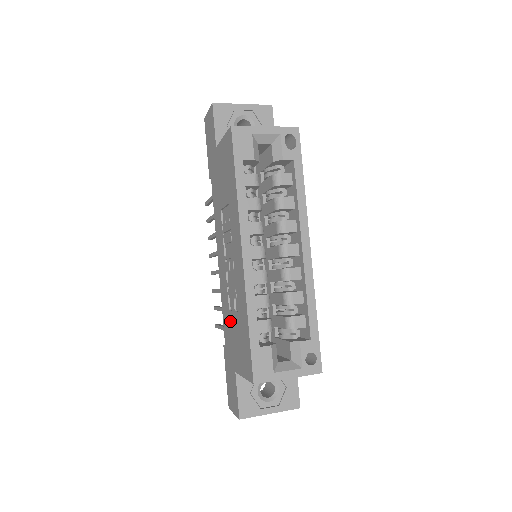
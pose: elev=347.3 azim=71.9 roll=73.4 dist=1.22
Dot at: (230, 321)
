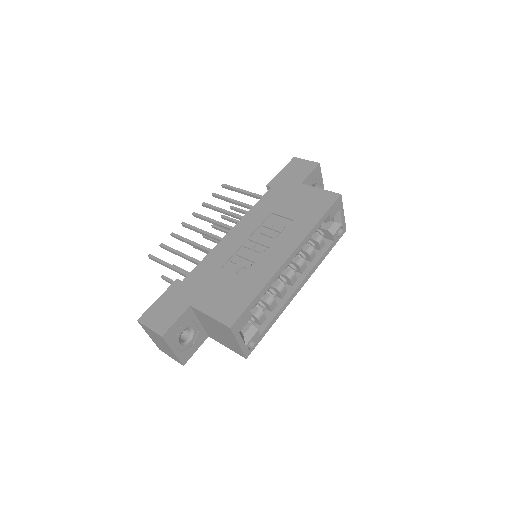
Dot at: (217, 274)
